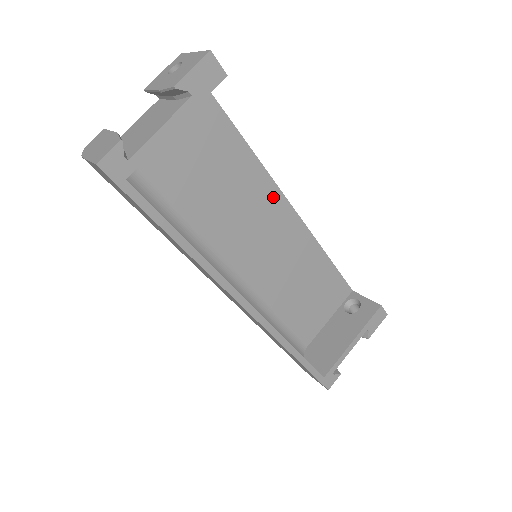
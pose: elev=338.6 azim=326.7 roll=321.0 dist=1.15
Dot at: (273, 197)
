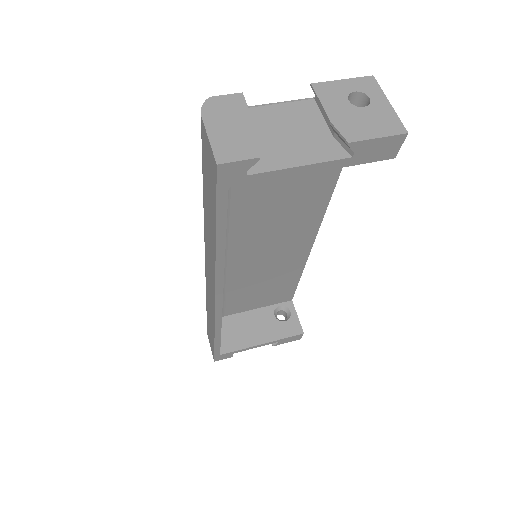
Dot at: (312, 221)
